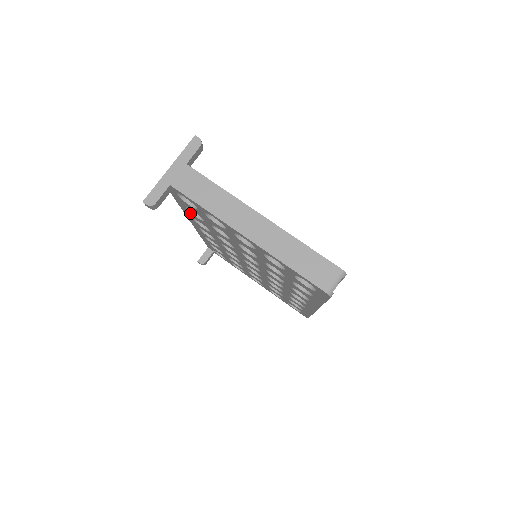
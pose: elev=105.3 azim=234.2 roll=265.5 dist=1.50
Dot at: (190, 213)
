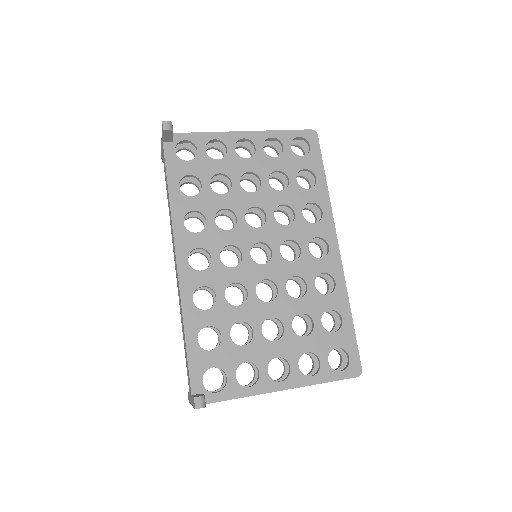
Dot at: (183, 199)
